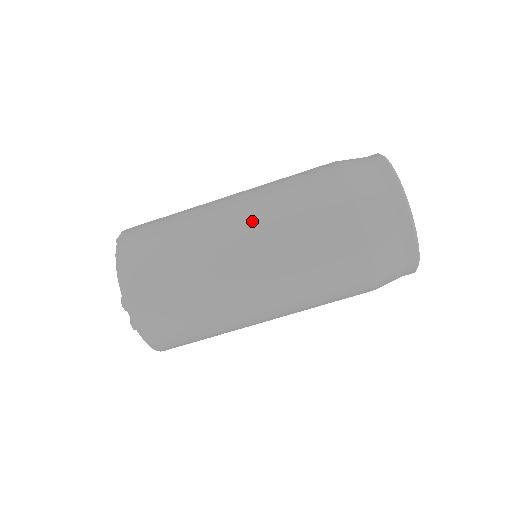
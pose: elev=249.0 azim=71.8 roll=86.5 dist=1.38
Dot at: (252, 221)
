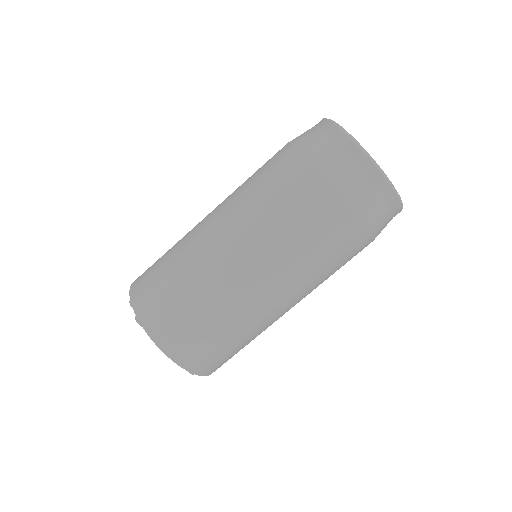
Dot at: occluded
